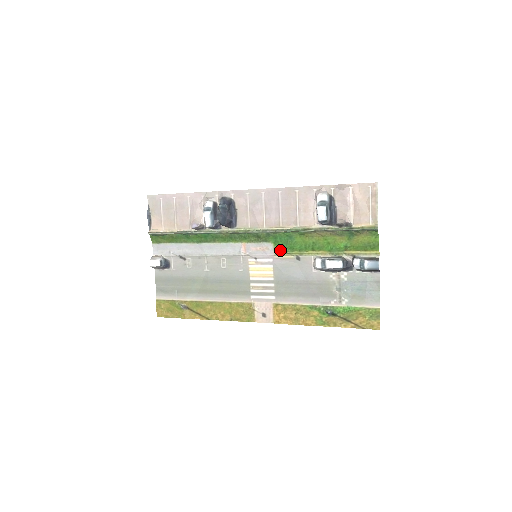
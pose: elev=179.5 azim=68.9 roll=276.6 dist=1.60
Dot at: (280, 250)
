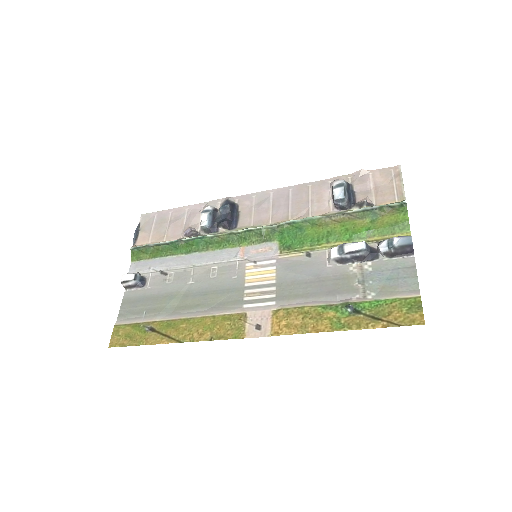
Dot at: (286, 248)
